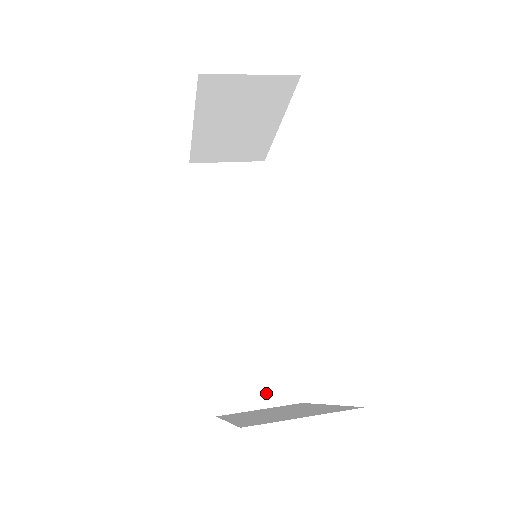
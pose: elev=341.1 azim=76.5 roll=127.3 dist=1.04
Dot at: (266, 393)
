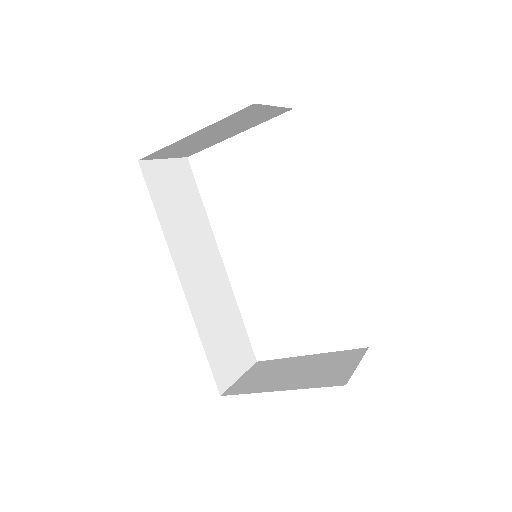
Dot at: (239, 363)
